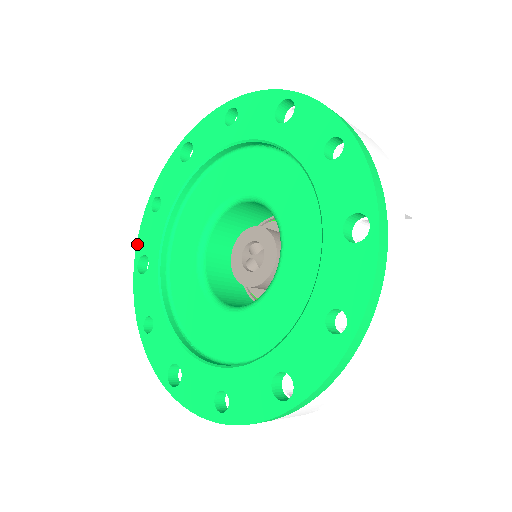
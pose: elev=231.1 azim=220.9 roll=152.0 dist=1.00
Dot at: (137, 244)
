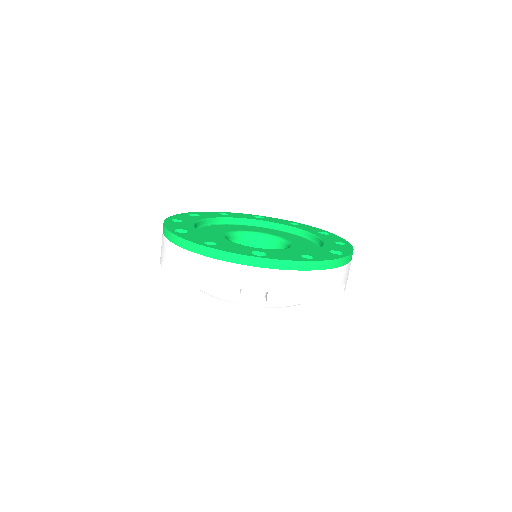
Dot at: (196, 212)
